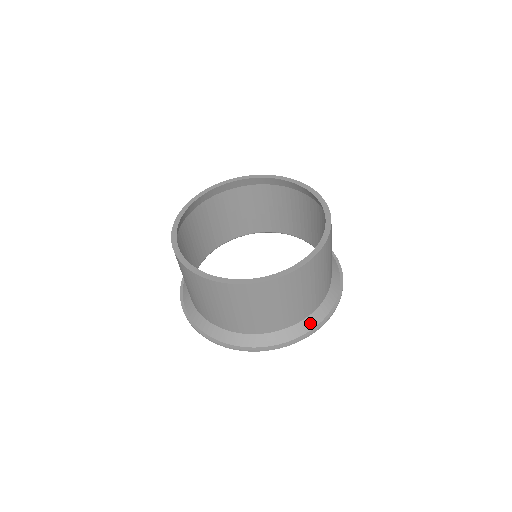
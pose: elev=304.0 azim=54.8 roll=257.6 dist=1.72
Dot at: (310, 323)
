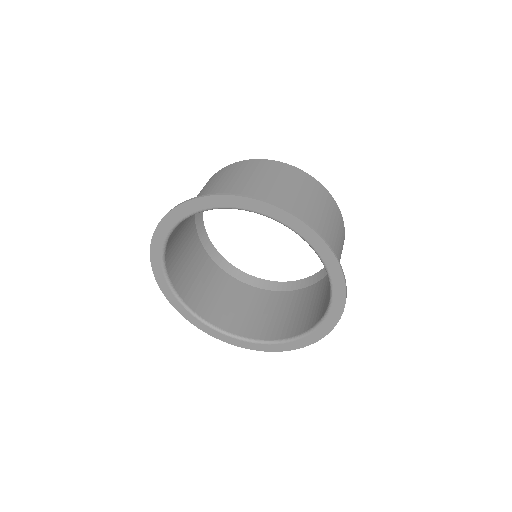
Dot at: occluded
